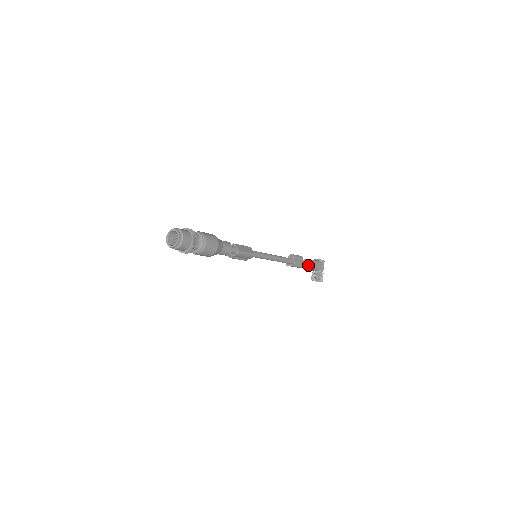
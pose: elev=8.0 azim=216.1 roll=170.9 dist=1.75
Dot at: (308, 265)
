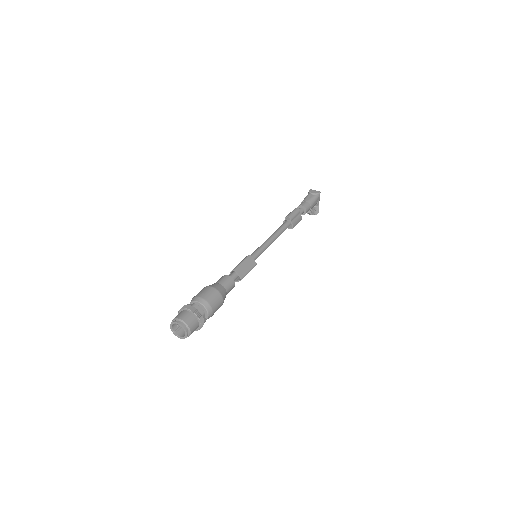
Dot at: (305, 212)
